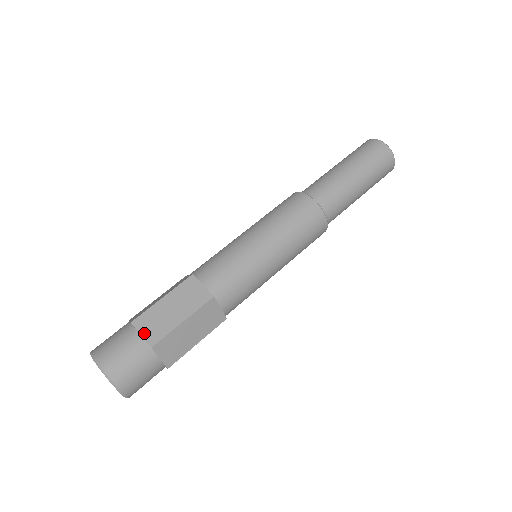
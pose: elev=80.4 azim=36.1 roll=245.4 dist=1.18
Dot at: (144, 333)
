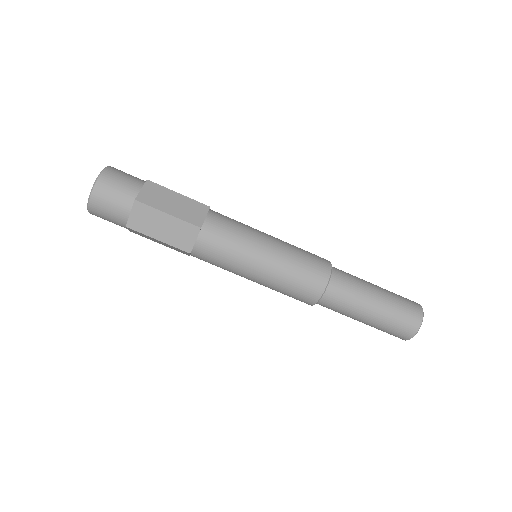
Dot at: (144, 191)
